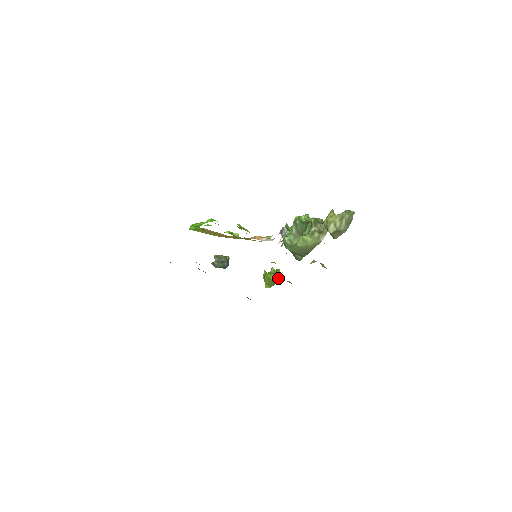
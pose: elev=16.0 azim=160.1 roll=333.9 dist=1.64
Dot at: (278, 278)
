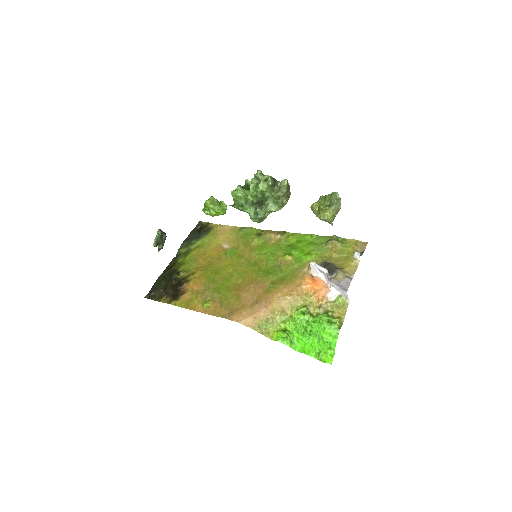
Dot at: (226, 209)
